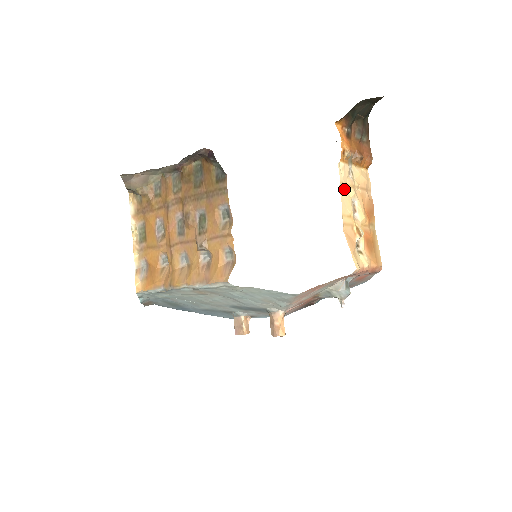
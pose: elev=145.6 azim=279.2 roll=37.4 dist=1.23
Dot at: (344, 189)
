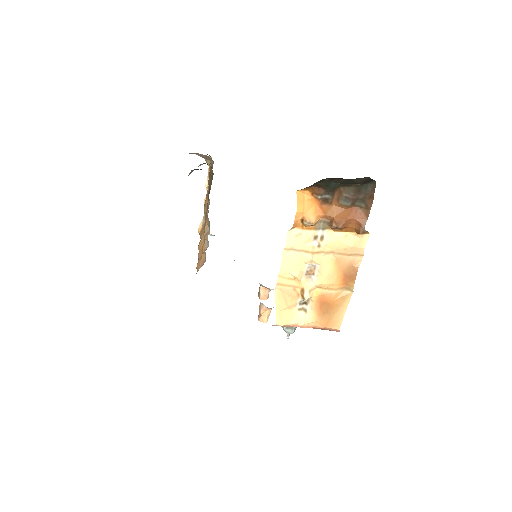
Dot at: (294, 254)
